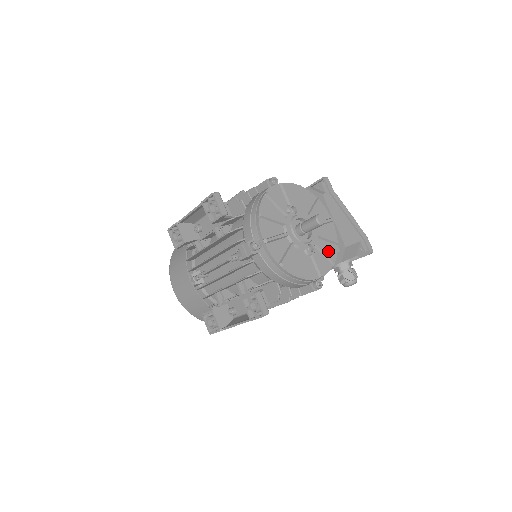
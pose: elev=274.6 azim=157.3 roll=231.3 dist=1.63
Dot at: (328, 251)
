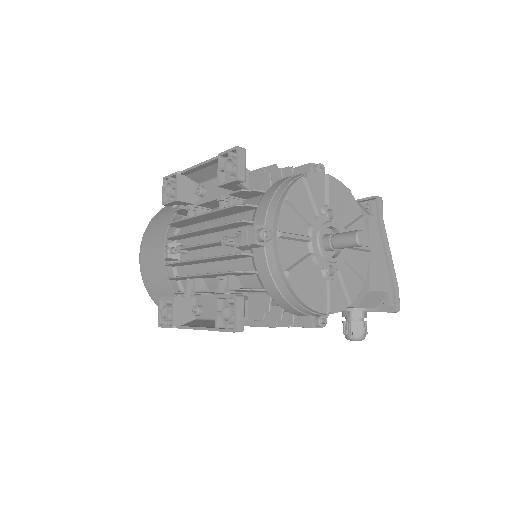
Dot at: (350, 285)
